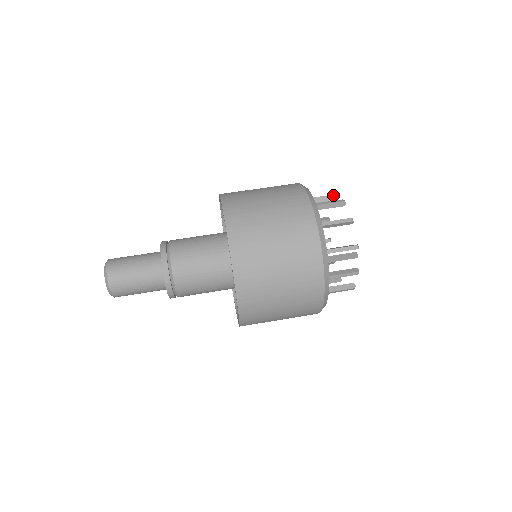
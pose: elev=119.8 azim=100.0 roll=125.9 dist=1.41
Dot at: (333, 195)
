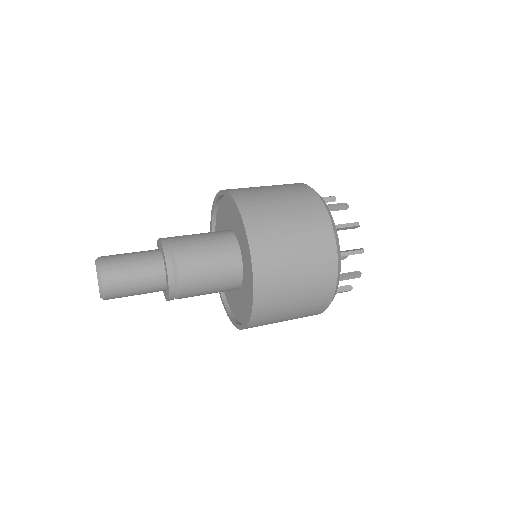
Dot at: (332, 197)
